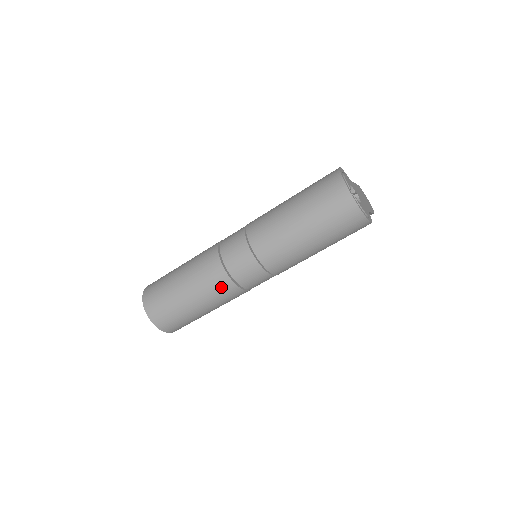
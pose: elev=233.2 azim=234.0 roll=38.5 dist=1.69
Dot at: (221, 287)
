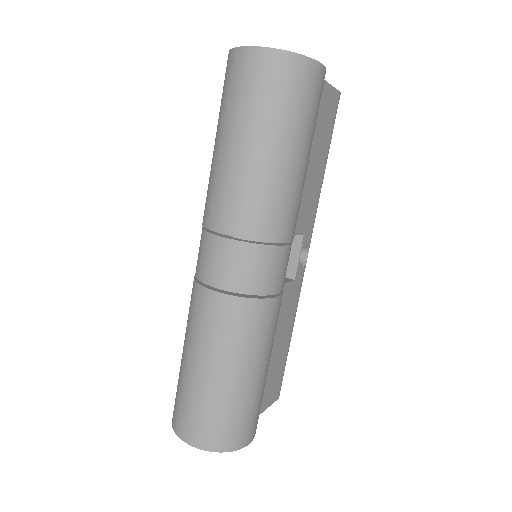
Dot at: (234, 319)
